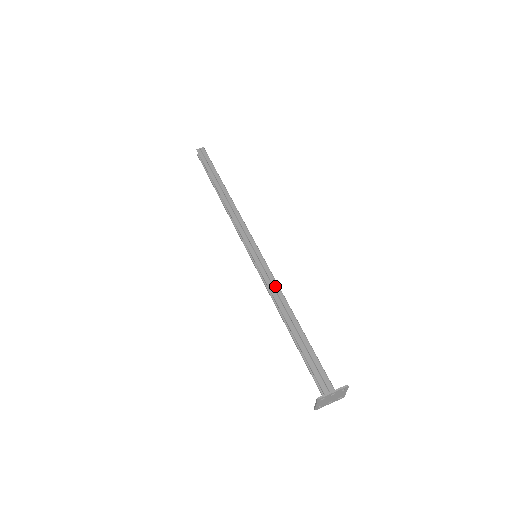
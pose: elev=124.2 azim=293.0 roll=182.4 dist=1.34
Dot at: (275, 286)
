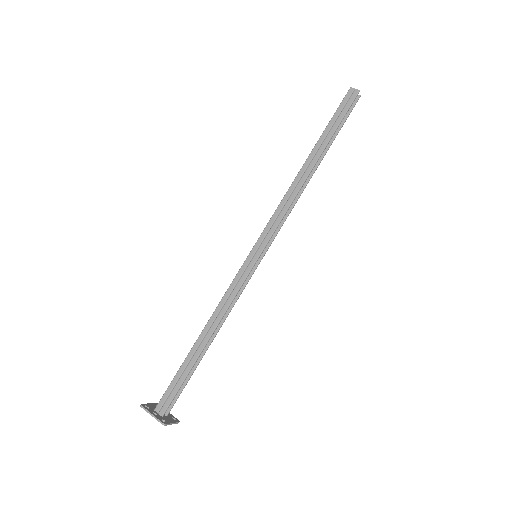
Dot at: (229, 298)
